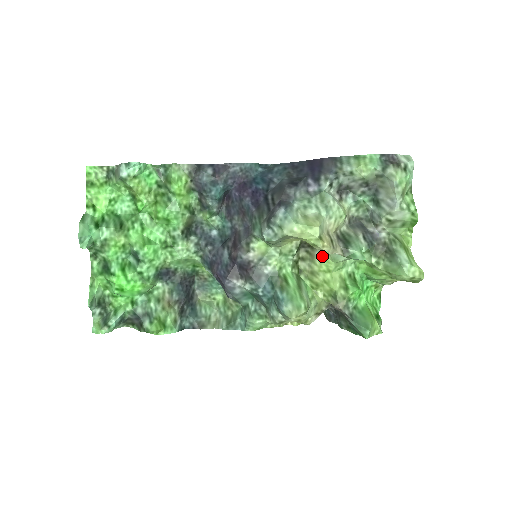
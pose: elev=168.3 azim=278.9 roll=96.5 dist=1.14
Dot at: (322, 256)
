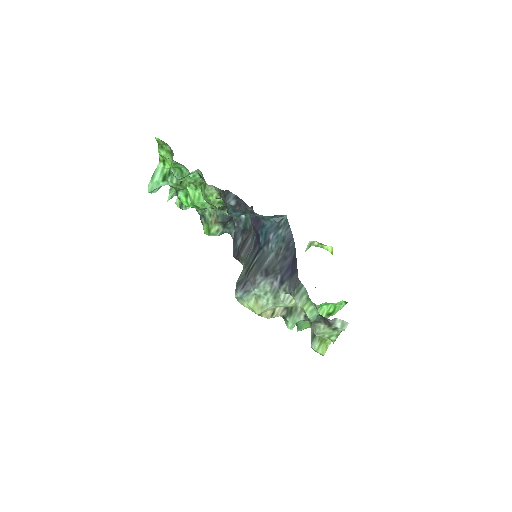
Dot at: occluded
